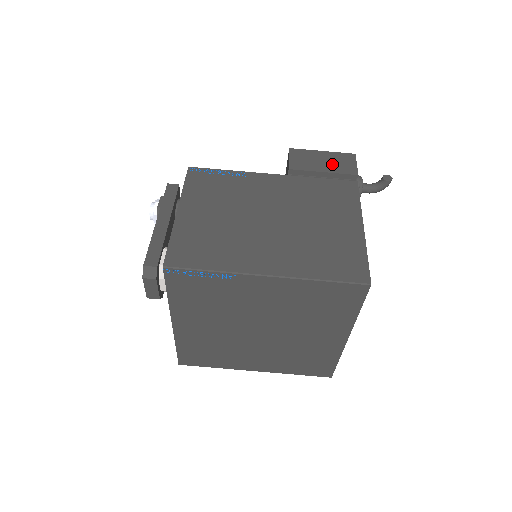
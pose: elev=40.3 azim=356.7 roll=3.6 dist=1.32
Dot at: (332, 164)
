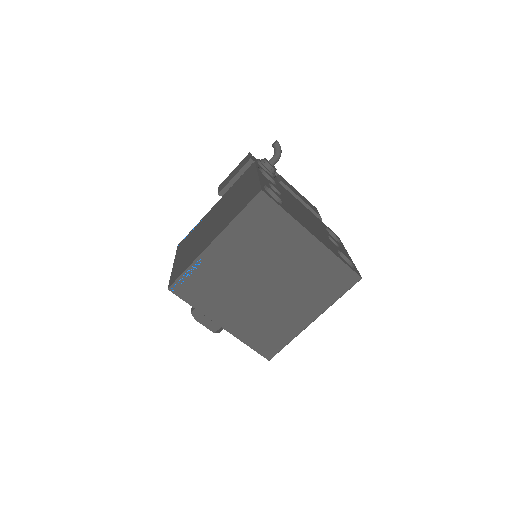
Dot at: (238, 169)
